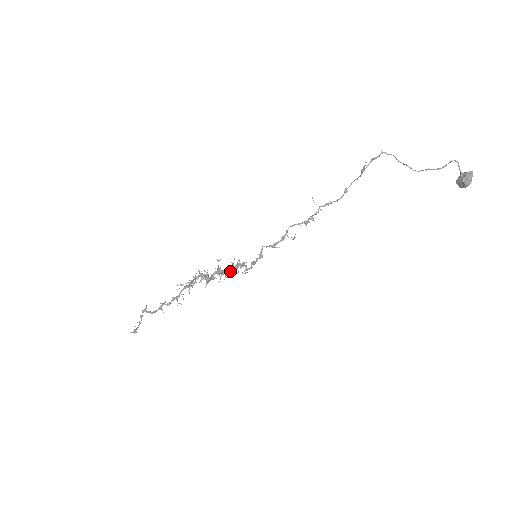
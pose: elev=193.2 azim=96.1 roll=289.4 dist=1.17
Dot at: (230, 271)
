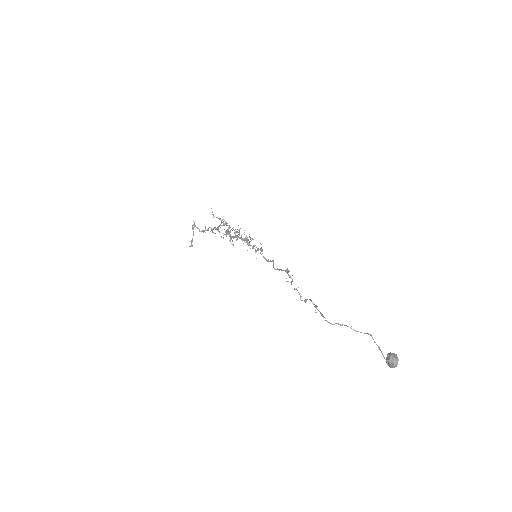
Dot at: (243, 239)
